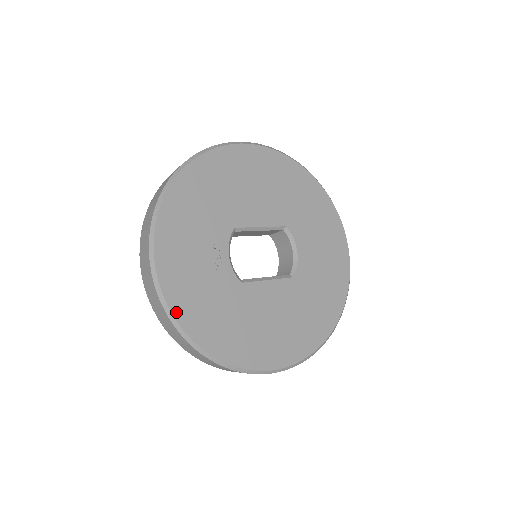
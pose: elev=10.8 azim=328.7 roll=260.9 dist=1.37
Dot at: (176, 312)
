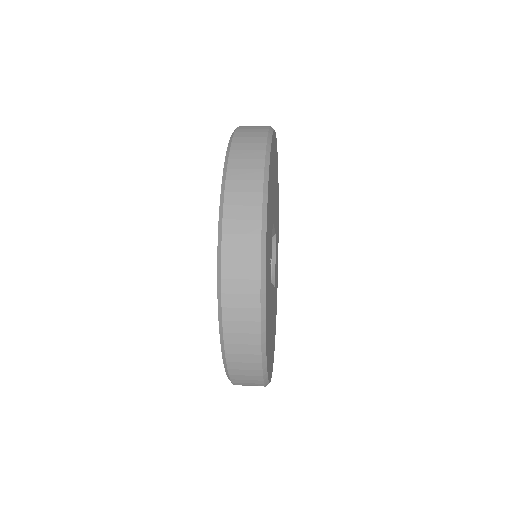
Dot at: occluded
